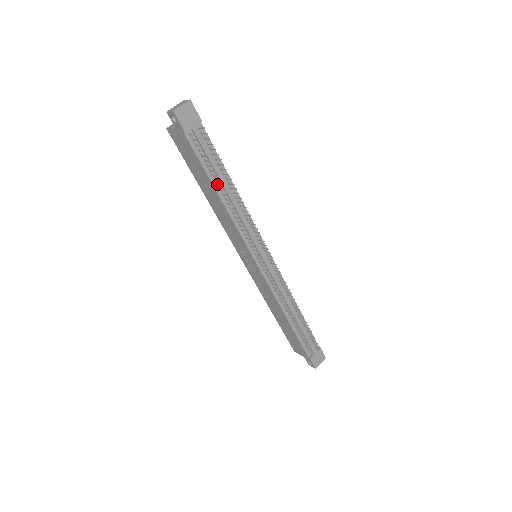
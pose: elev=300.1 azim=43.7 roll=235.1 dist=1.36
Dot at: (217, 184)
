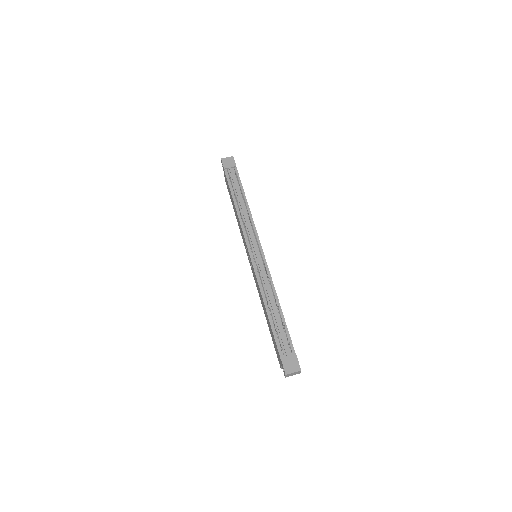
Dot at: occluded
